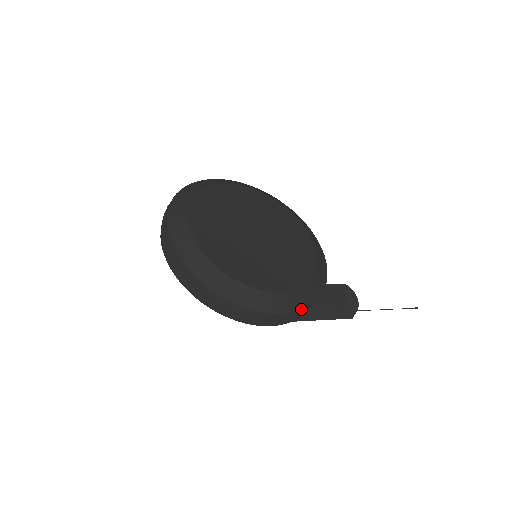
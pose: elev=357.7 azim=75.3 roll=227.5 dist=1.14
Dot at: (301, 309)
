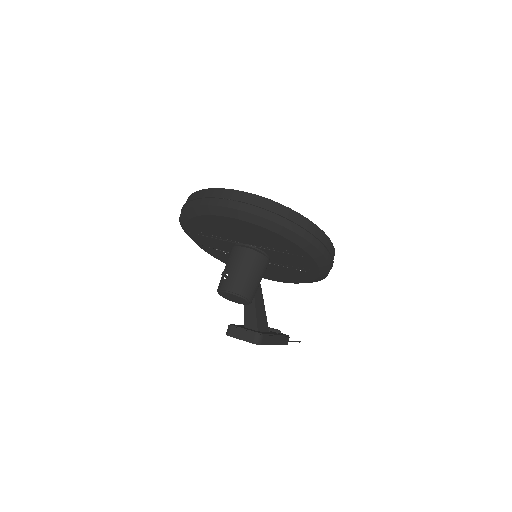
Dot at: occluded
